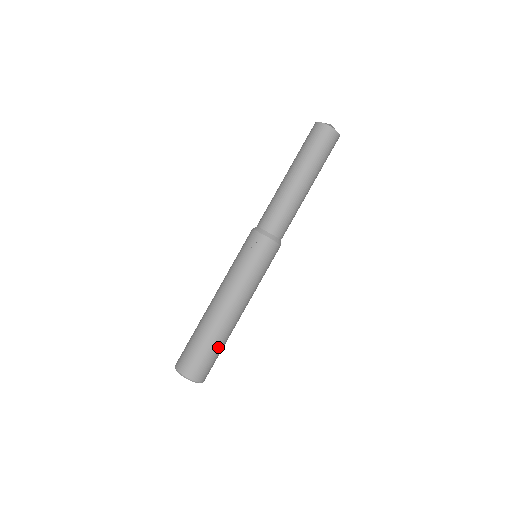
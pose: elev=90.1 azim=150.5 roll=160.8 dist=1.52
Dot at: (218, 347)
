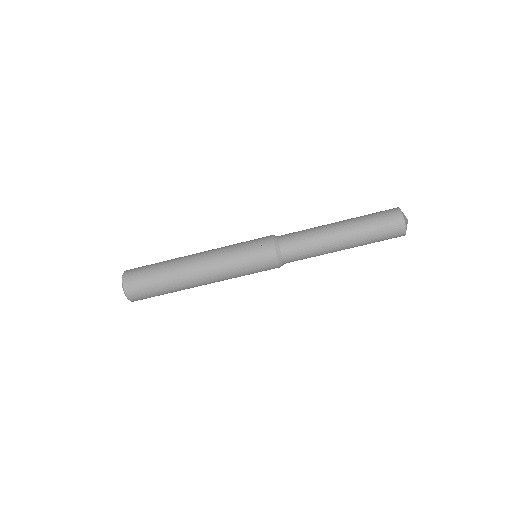
Dot at: (165, 289)
